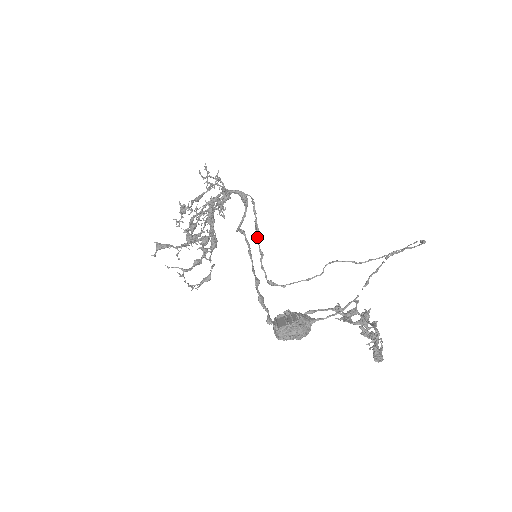
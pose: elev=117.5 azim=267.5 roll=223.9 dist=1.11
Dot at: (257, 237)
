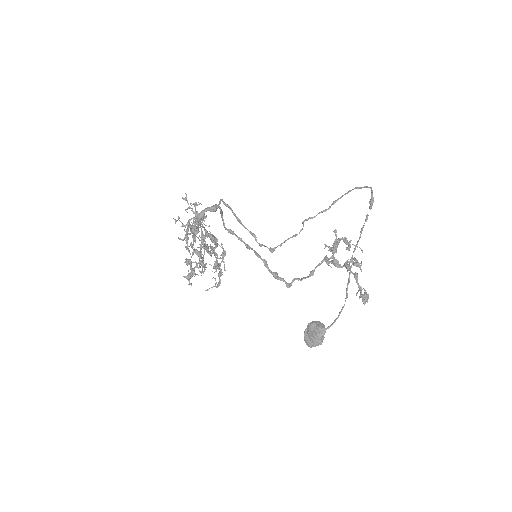
Dot at: (242, 225)
